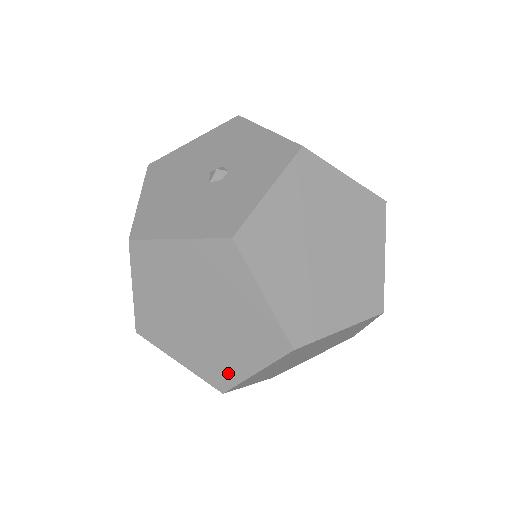
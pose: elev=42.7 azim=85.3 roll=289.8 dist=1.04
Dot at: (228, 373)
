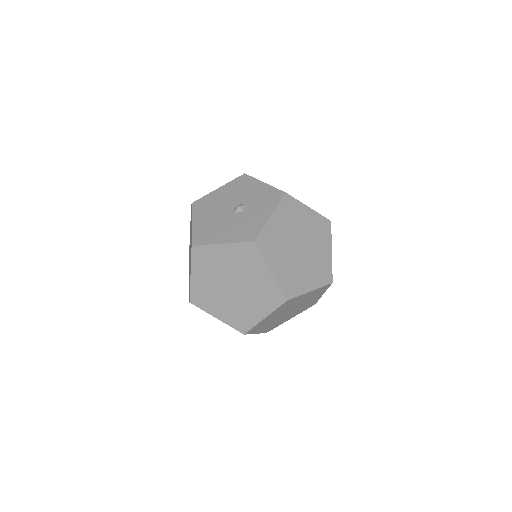
Dot at: (248, 320)
